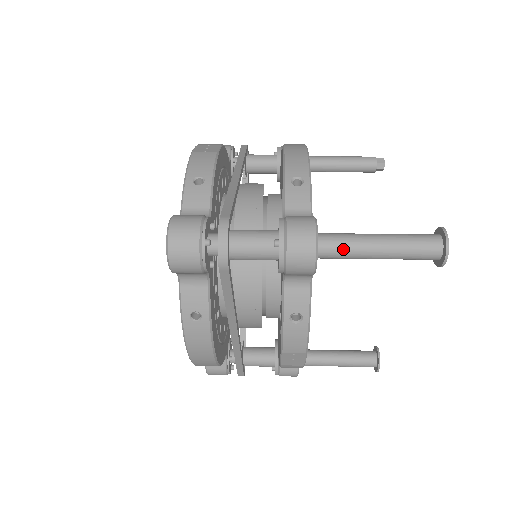
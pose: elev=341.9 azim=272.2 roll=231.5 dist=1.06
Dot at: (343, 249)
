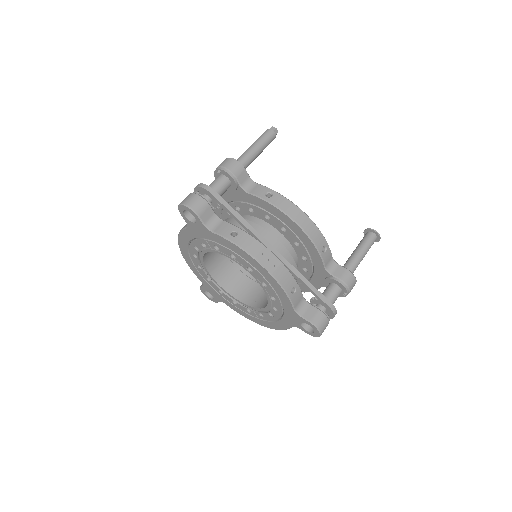
Dot at: occluded
